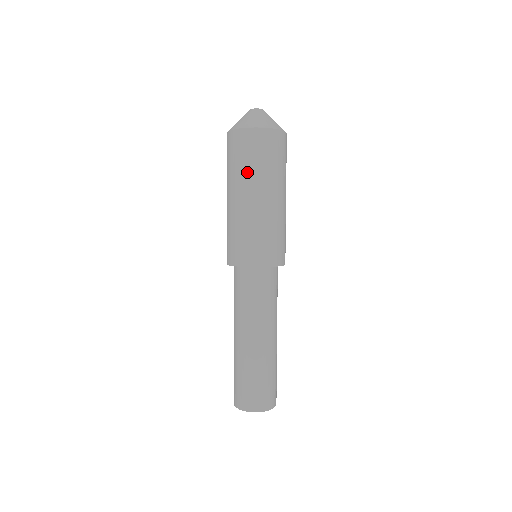
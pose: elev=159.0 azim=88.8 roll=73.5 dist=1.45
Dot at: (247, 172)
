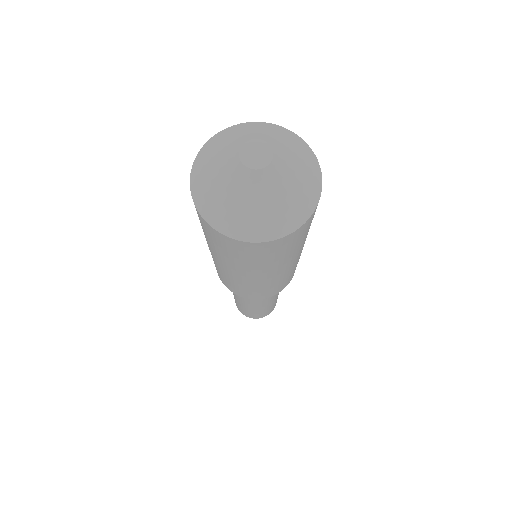
Dot at: (231, 262)
